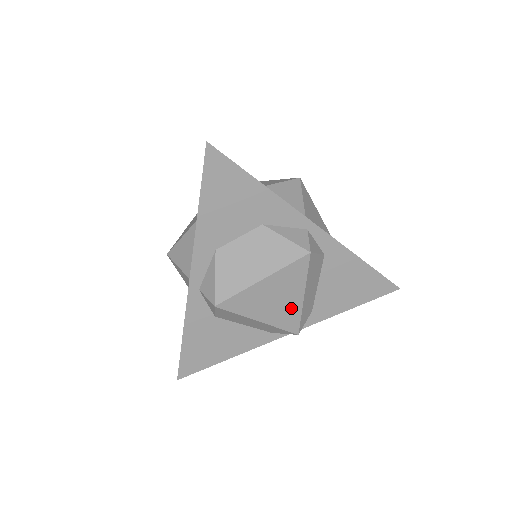
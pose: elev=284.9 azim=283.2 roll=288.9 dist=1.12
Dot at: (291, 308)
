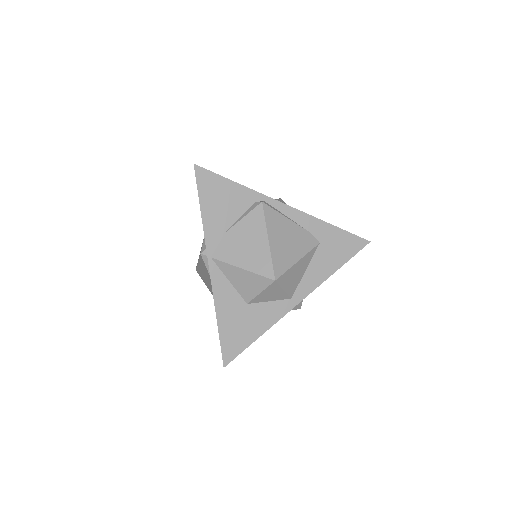
Dot at: occluded
